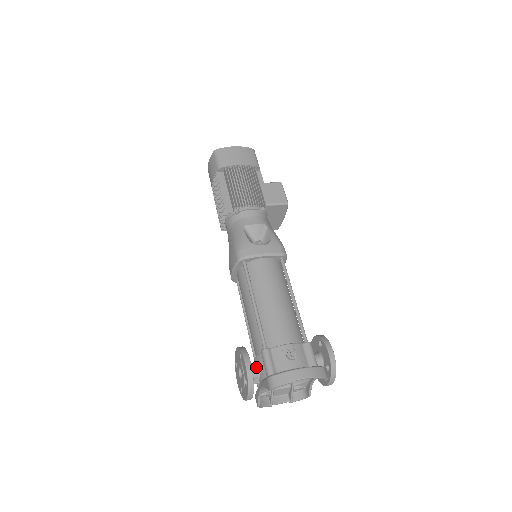
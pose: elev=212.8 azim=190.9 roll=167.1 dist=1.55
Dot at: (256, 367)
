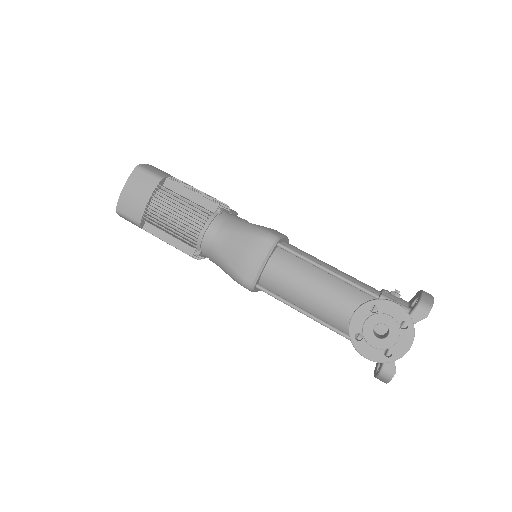
Dot at: occluded
